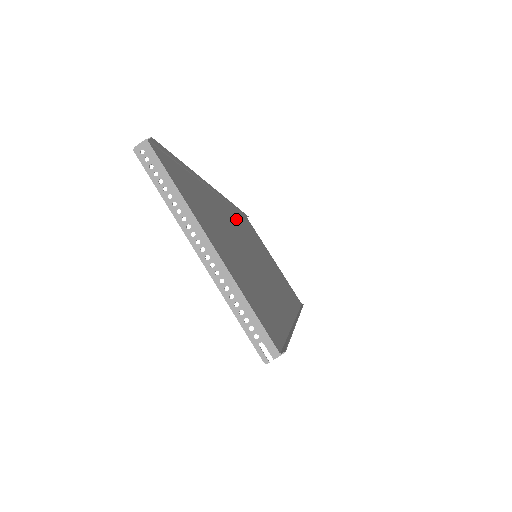
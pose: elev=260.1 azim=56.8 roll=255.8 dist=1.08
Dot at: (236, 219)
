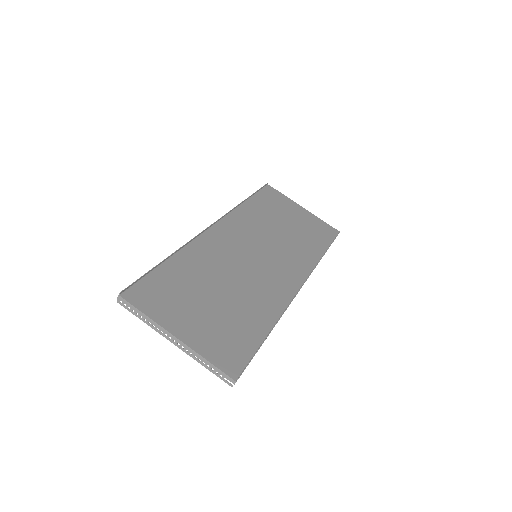
Dot at: (237, 228)
